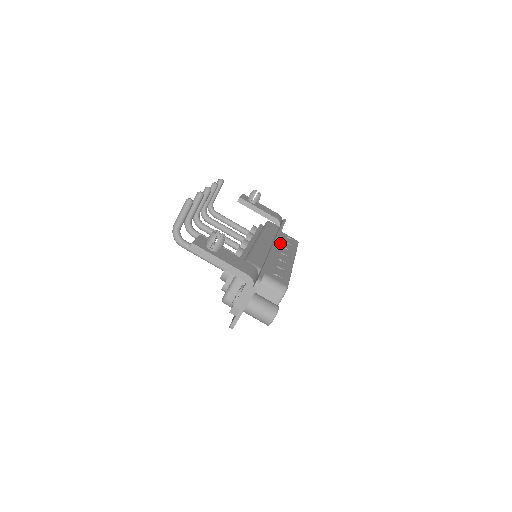
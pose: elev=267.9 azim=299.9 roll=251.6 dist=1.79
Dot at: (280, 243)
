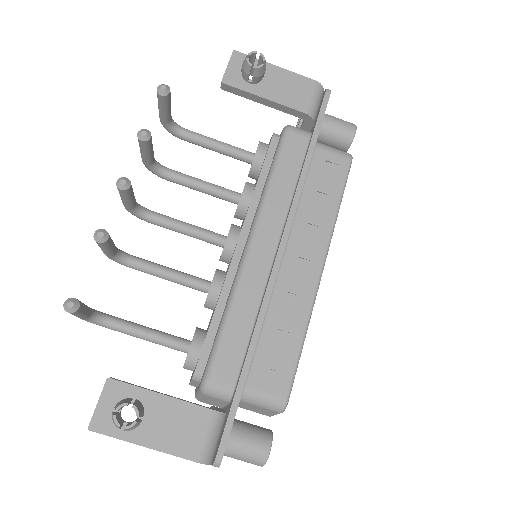
Dot at: (302, 212)
